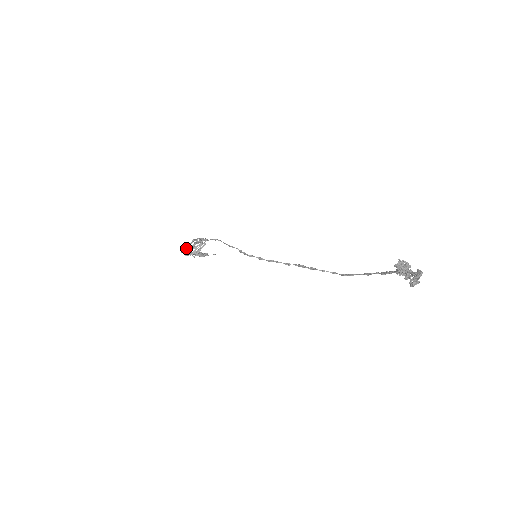
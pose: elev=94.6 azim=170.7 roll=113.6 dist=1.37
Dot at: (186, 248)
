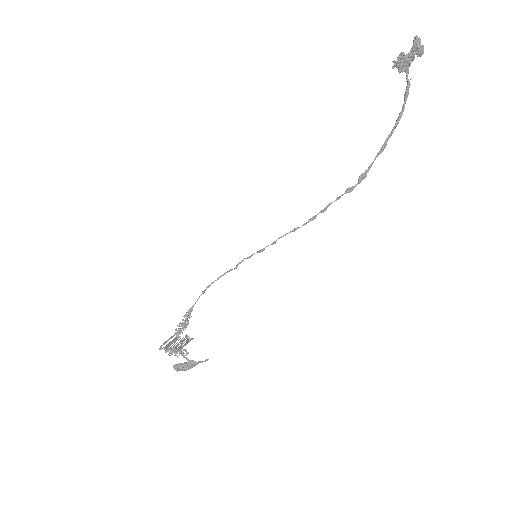
Dot at: (166, 341)
